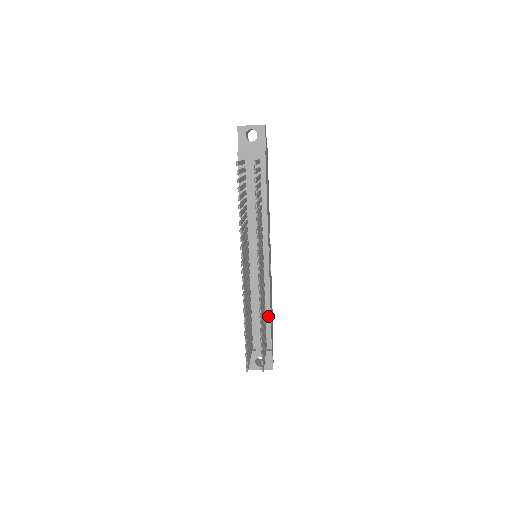
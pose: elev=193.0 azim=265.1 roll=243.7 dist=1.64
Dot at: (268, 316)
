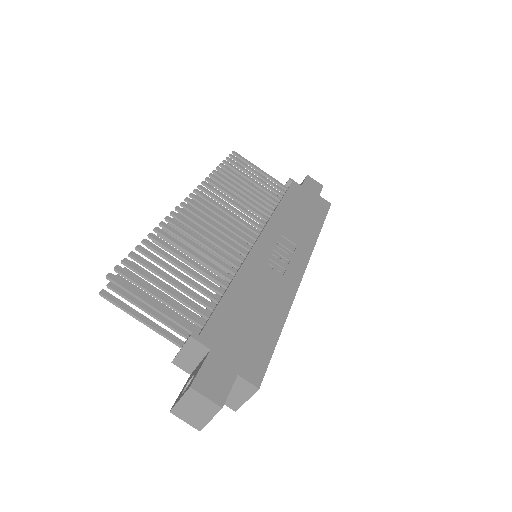
Dot at: (223, 295)
